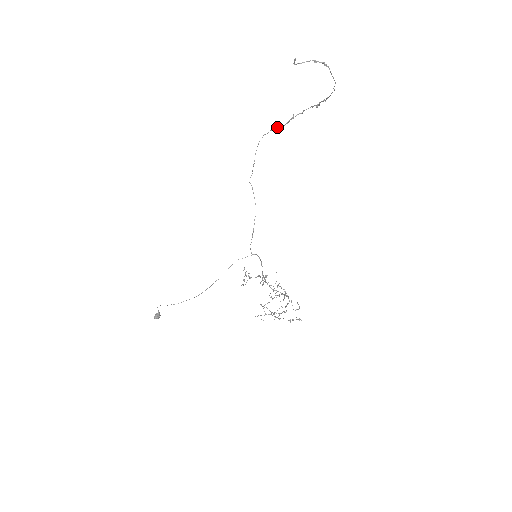
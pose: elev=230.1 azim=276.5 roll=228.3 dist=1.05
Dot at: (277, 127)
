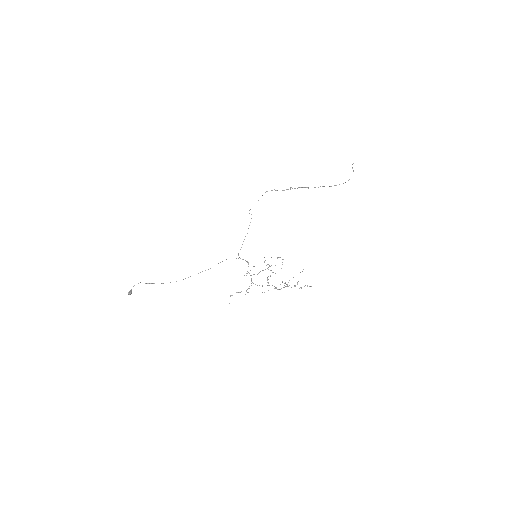
Dot at: (275, 190)
